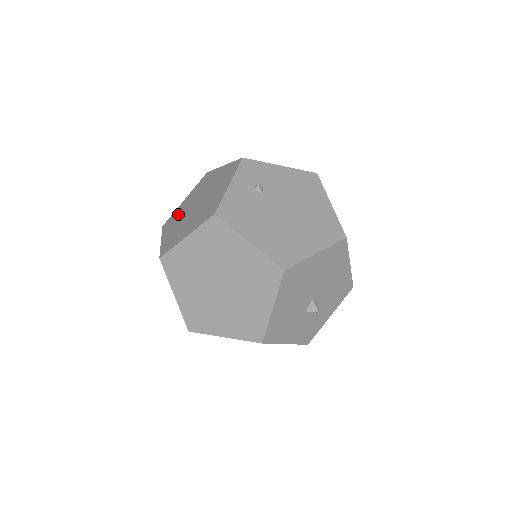
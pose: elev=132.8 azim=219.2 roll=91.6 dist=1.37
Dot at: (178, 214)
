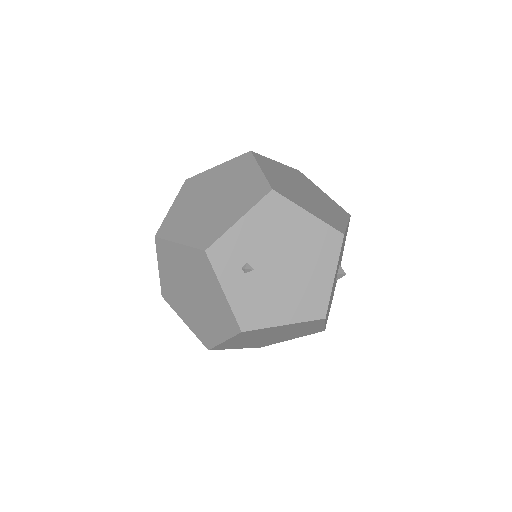
Dot at: (172, 292)
